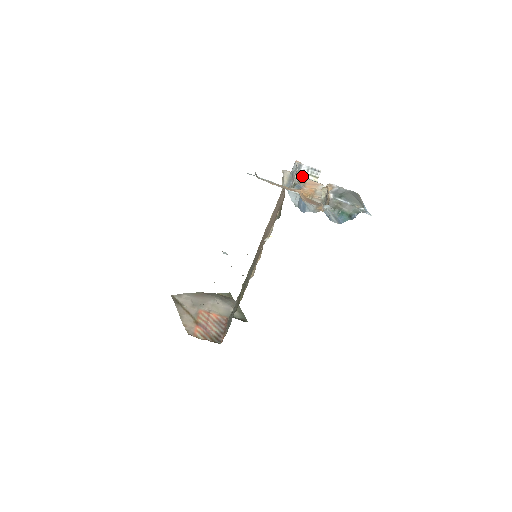
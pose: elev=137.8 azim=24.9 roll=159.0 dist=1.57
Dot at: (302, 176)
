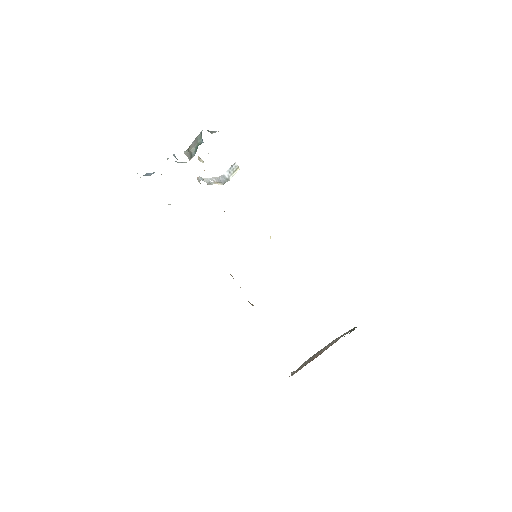
Dot at: occluded
